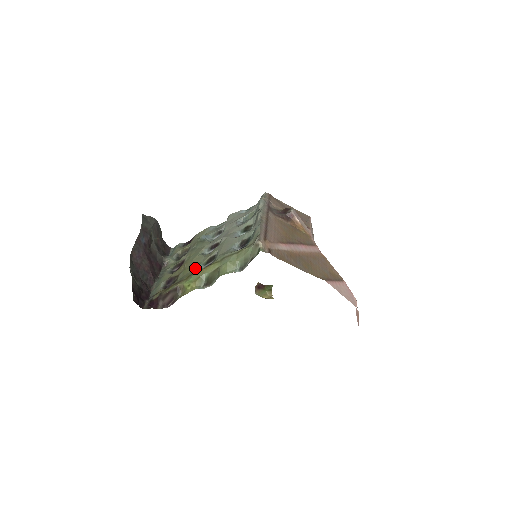
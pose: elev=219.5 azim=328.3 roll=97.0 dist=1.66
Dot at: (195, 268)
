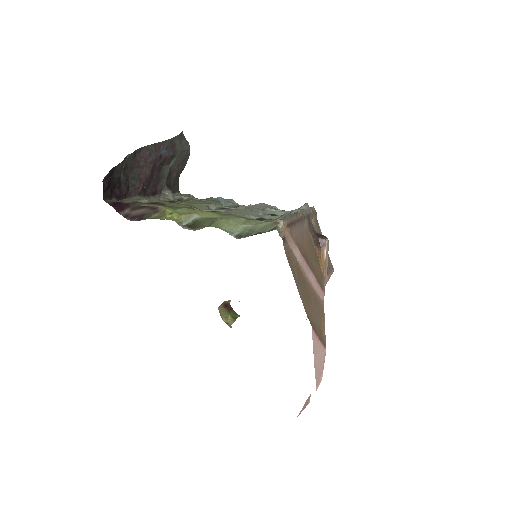
Dot at: occluded
